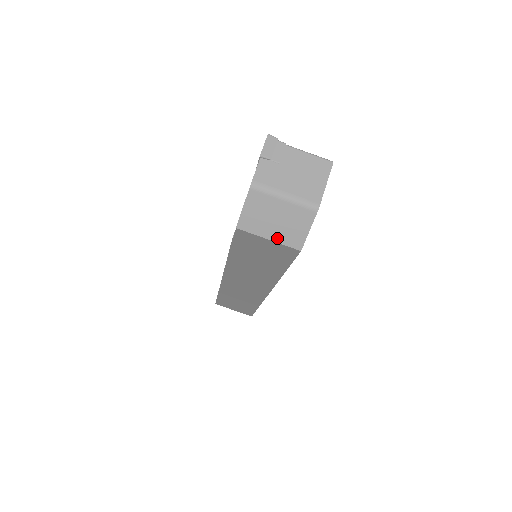
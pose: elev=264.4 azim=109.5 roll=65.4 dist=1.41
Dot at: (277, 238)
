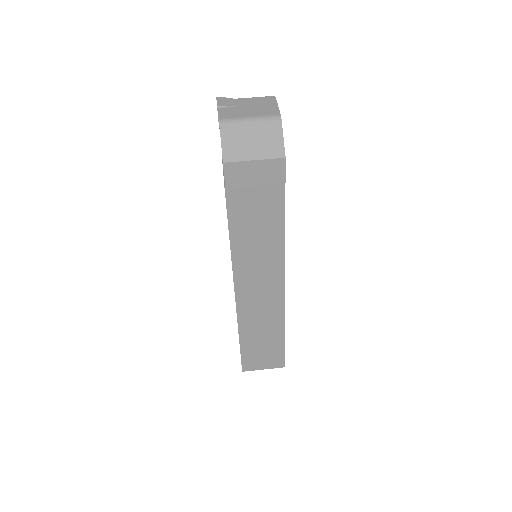
Dot at: (261, 156)
